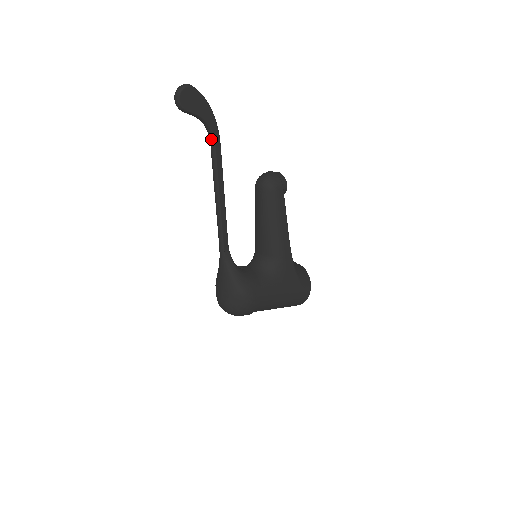
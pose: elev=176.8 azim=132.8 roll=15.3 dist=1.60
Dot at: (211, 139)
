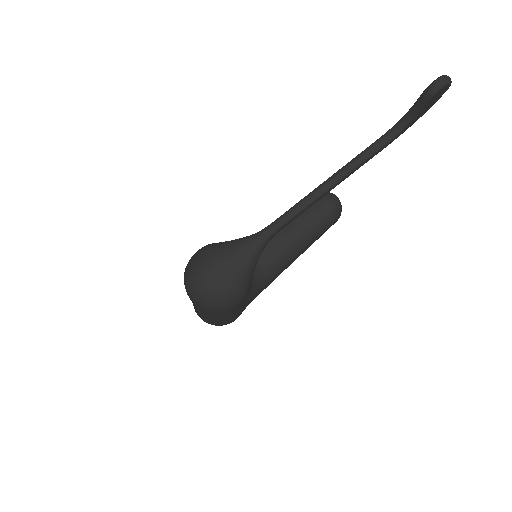
Dot at: (390, 137)
